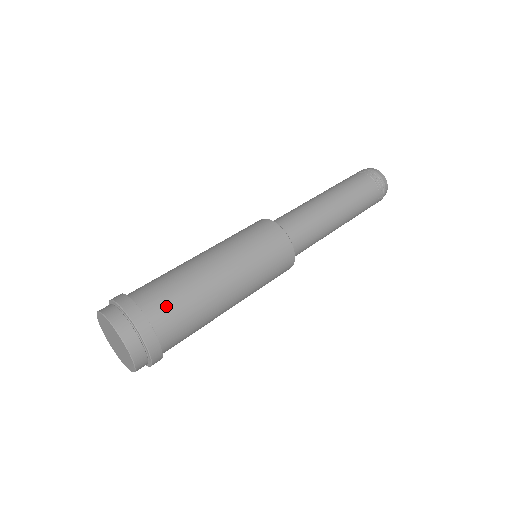
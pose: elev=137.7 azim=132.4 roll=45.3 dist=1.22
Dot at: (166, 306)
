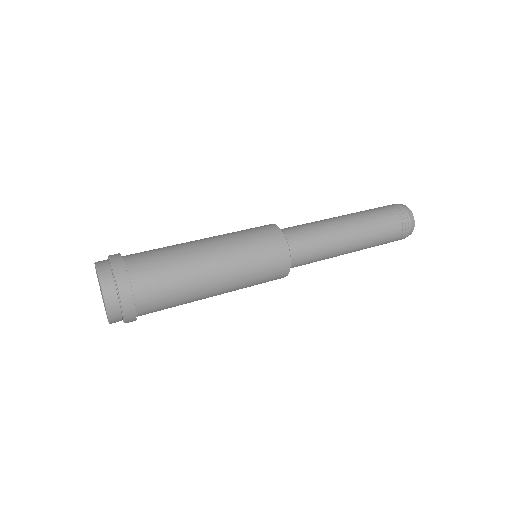
Dot at: (153, 286)
